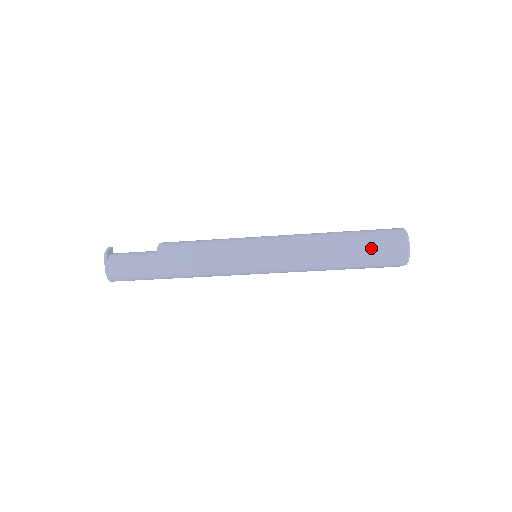
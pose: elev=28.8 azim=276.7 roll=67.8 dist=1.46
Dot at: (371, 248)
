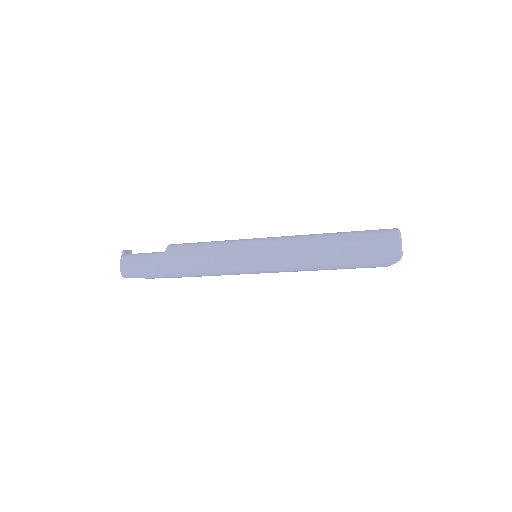
Dot at: (363, 241)
